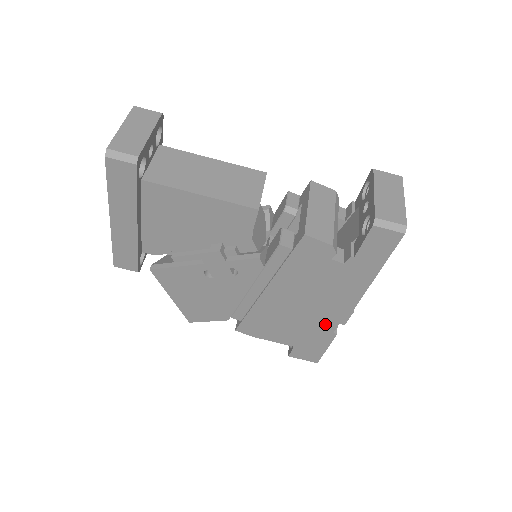
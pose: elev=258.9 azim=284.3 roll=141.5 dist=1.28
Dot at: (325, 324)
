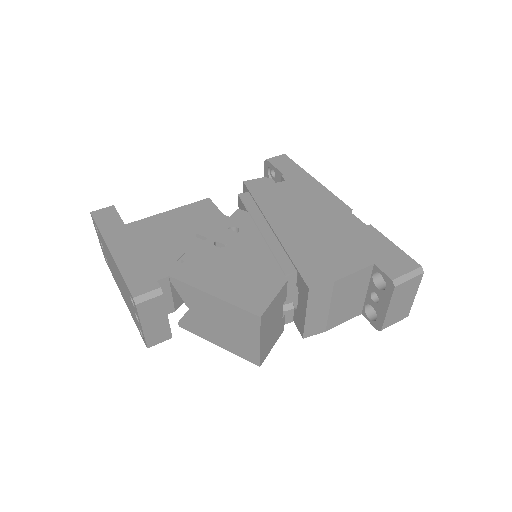
Dot at: (349, 223)
